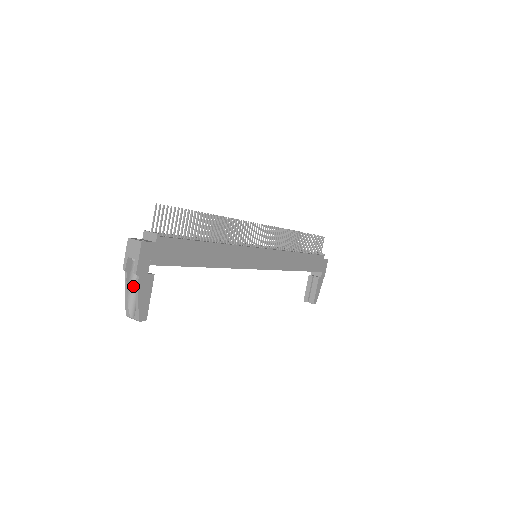
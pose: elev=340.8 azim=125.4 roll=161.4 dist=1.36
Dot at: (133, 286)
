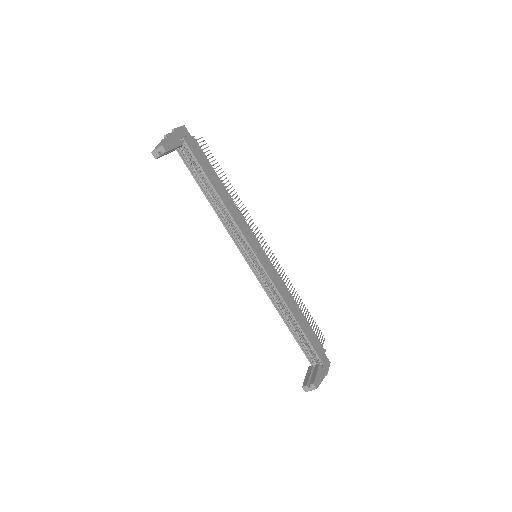
Dot at: occluded
